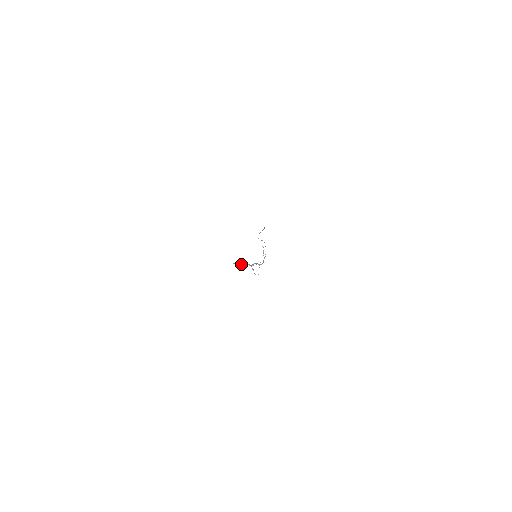
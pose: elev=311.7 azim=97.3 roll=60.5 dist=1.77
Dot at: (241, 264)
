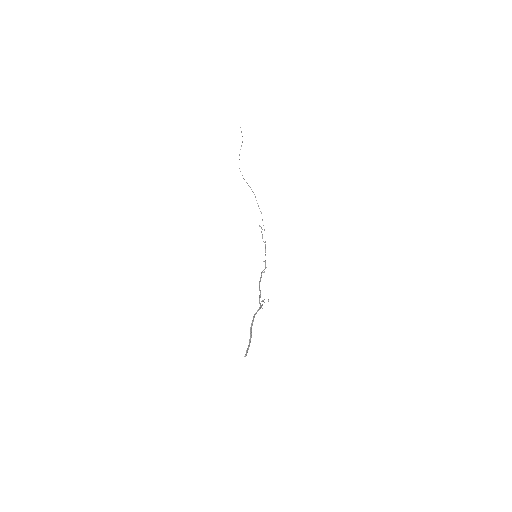
Dot at: (250, 330)
